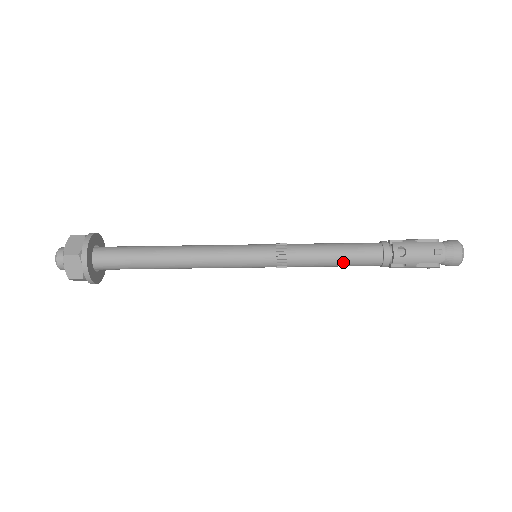
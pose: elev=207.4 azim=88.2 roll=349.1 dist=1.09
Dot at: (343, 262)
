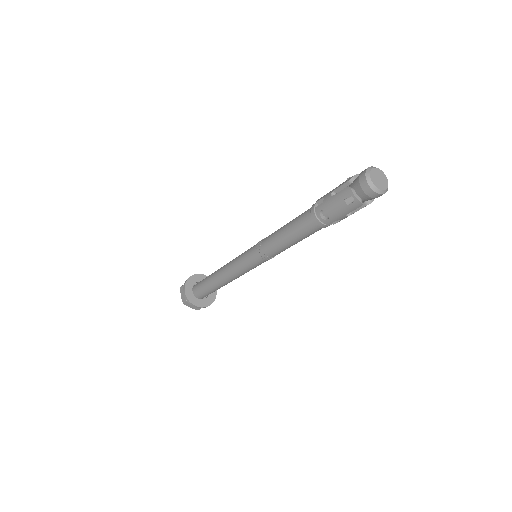
Dot at: (298, 240)
